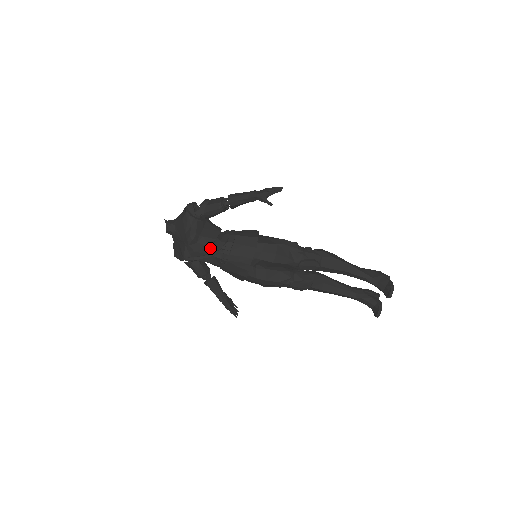
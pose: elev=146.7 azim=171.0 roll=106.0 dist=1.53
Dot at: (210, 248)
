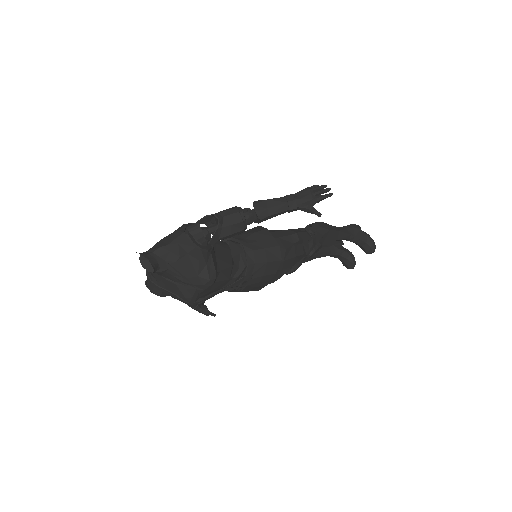
Dot at: (228, 281)
